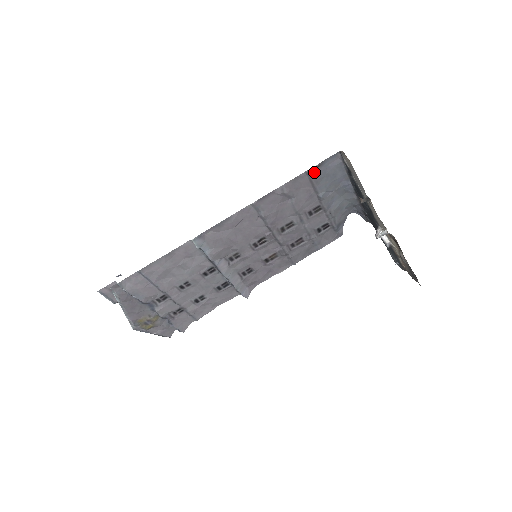
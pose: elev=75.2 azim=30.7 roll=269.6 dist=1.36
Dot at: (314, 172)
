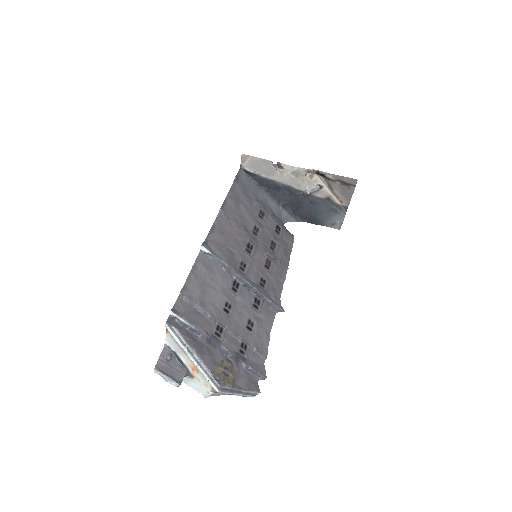
Dot at: (238, 183)
